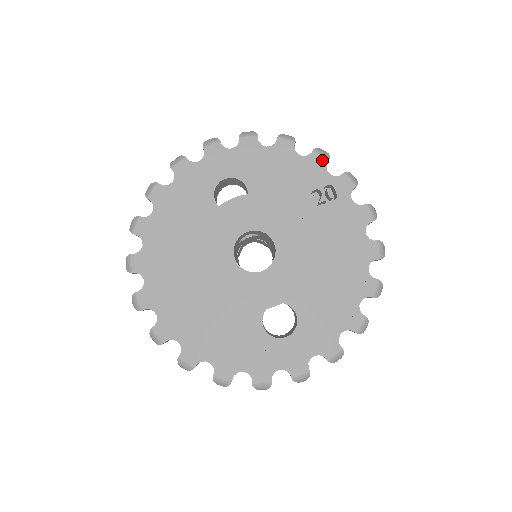
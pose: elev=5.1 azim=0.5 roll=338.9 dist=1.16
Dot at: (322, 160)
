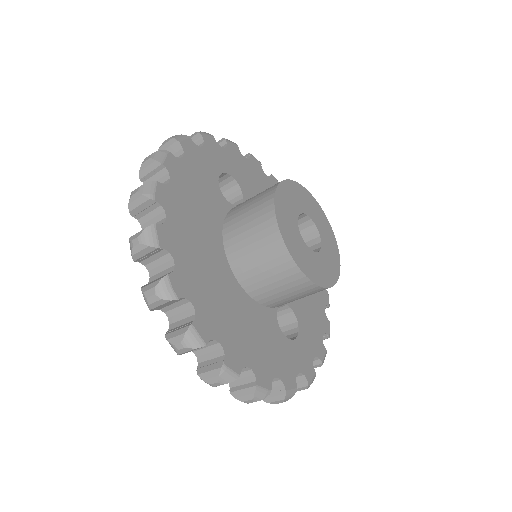
Dot at: occluded
